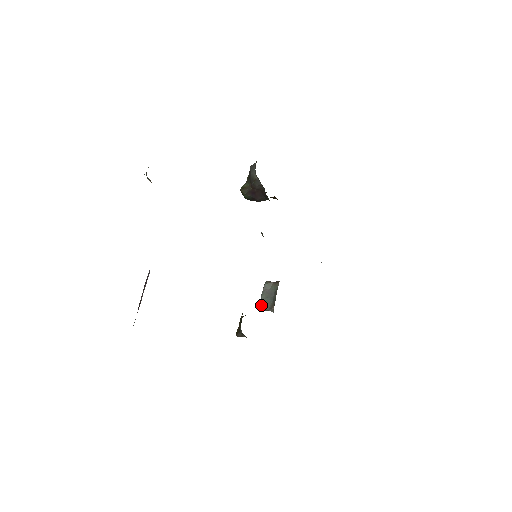
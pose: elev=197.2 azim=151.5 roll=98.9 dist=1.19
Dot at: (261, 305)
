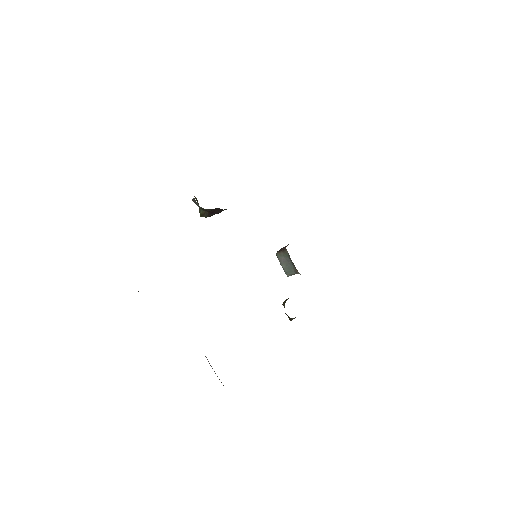
Dot at: (287, 274)
